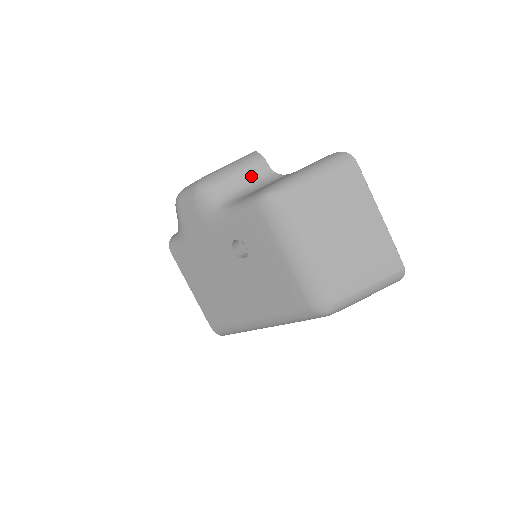
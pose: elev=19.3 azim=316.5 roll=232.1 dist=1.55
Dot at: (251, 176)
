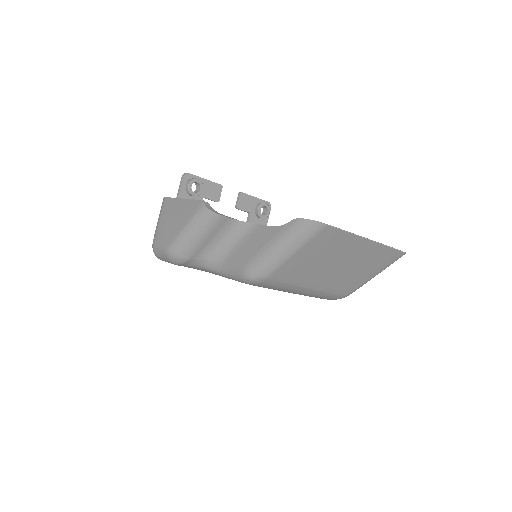
Dot at: (217, 233)
